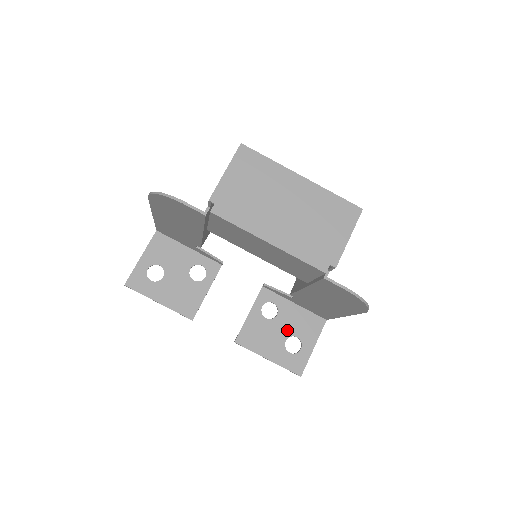
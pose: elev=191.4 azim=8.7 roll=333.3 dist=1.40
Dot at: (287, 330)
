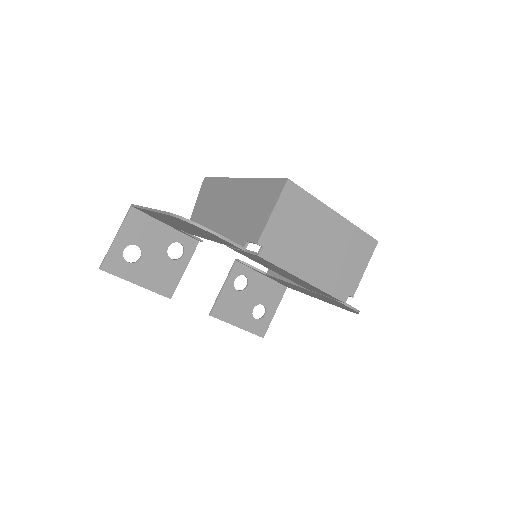
Dot at: (255, 299)
